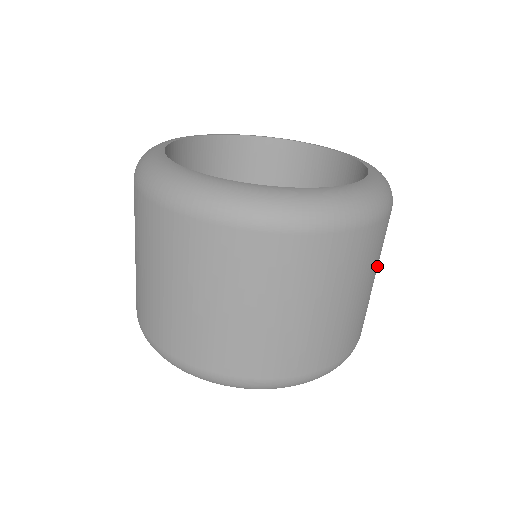
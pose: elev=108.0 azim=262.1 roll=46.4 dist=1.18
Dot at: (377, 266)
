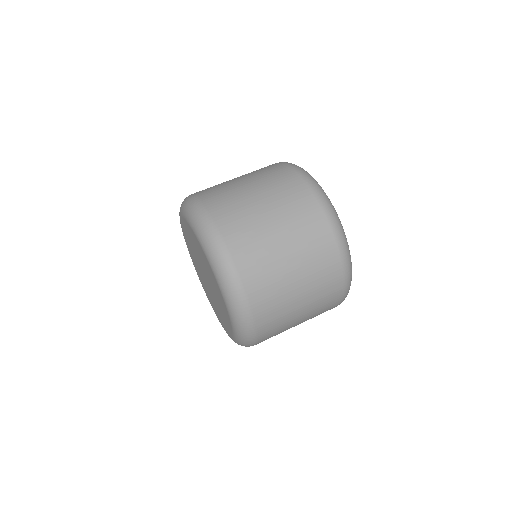
Dot at: (308, 294)
